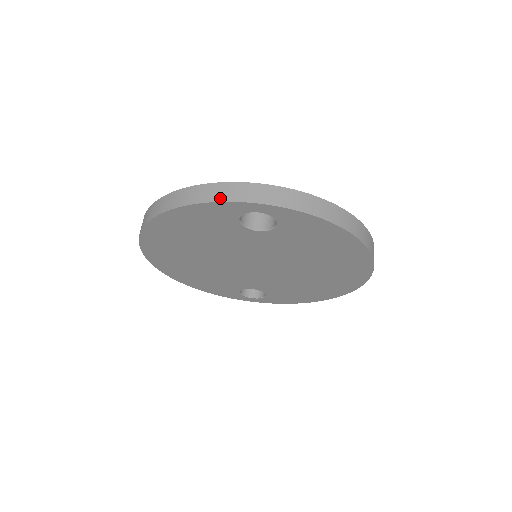
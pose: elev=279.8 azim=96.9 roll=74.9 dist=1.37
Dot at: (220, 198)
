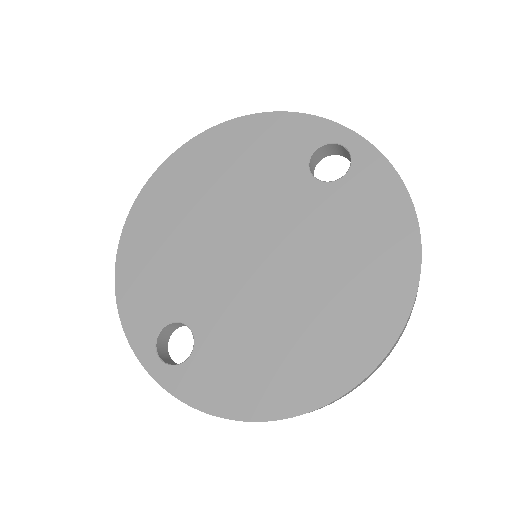
Dot at: (320, 119)
